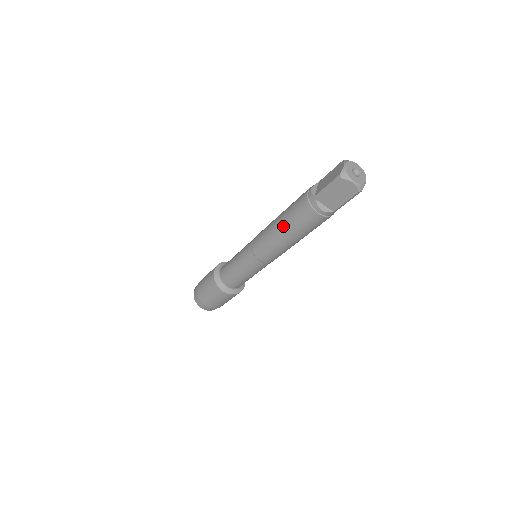
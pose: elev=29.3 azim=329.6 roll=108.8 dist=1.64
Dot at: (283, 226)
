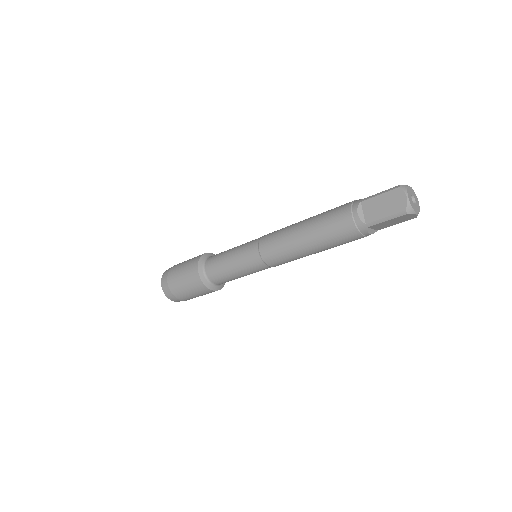
Dot at: (315, 245)
